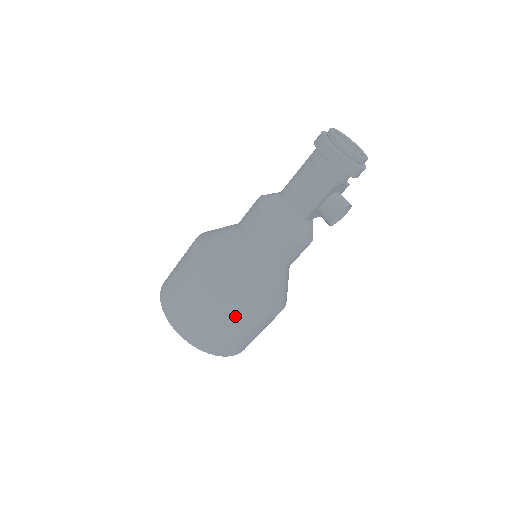
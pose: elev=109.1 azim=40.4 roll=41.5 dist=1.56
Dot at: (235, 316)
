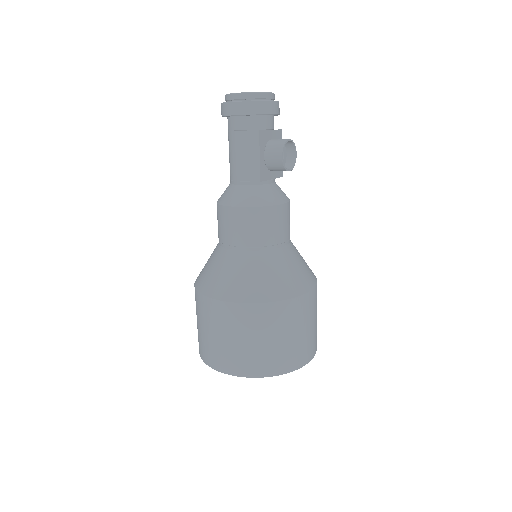
Dot at: (266, 315)
